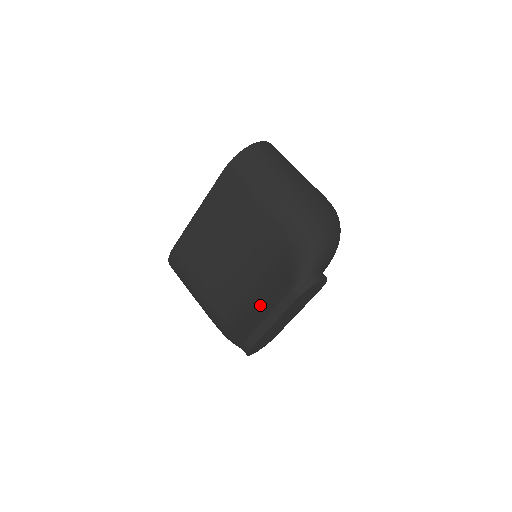
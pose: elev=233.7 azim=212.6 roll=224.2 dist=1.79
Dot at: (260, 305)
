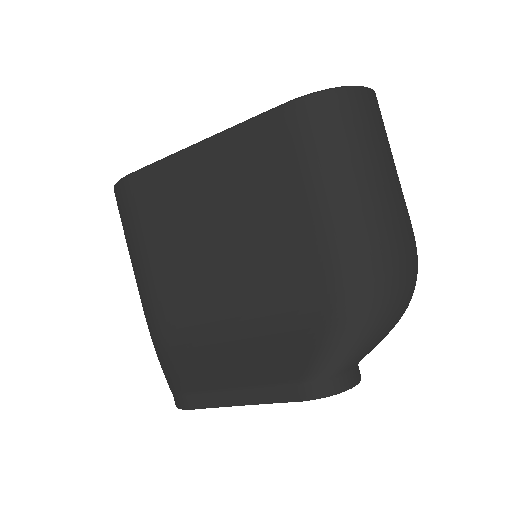
Dot at: (234, 359)
